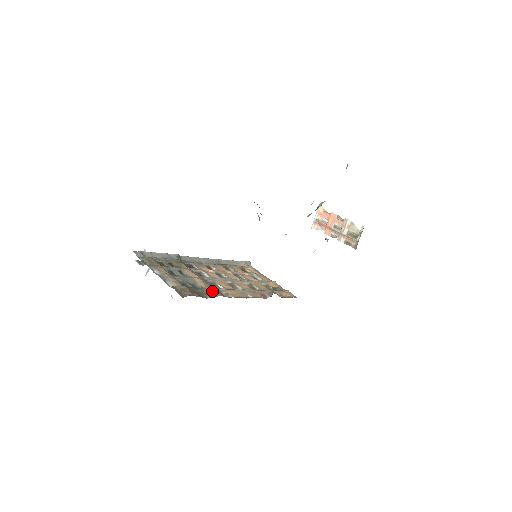
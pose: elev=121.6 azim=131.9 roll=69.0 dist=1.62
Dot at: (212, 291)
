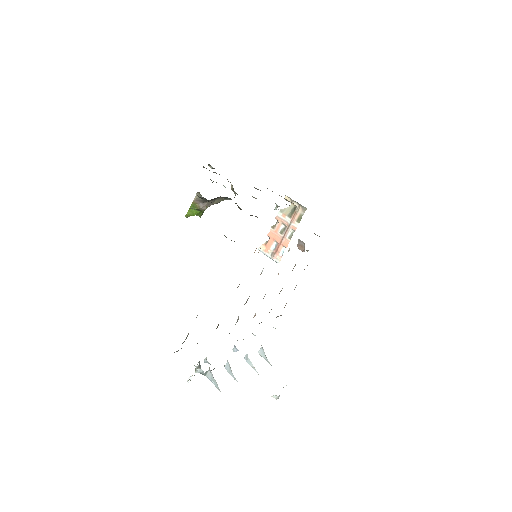
Dot at: occluded
